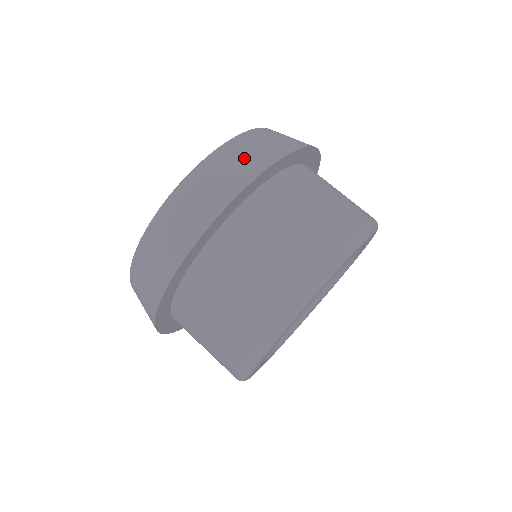
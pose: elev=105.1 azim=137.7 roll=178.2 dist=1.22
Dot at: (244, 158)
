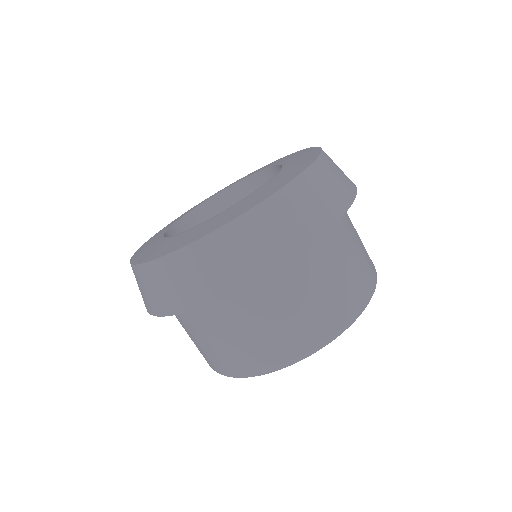
Dot at: (267, 239)
